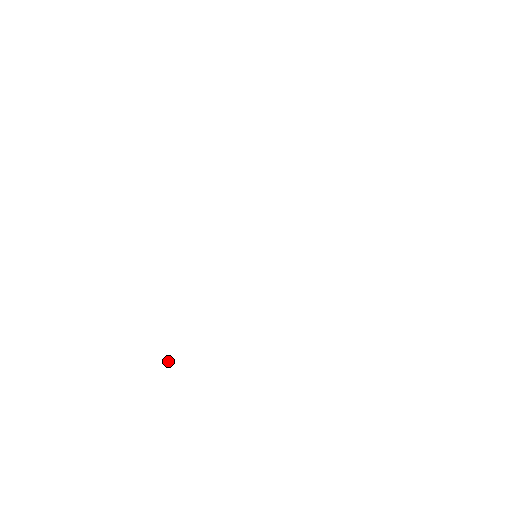
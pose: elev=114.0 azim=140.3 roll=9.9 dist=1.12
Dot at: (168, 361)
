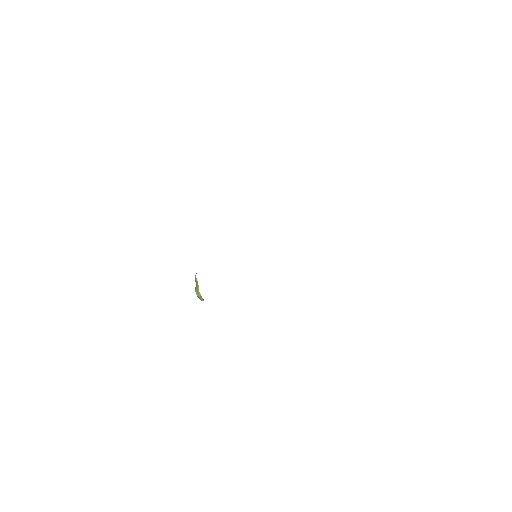
Dot at: occluded
